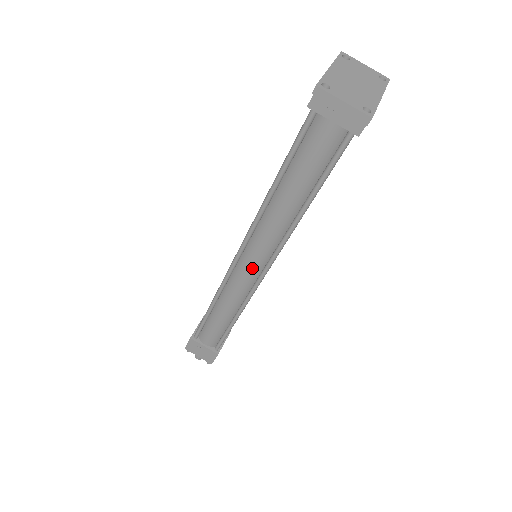
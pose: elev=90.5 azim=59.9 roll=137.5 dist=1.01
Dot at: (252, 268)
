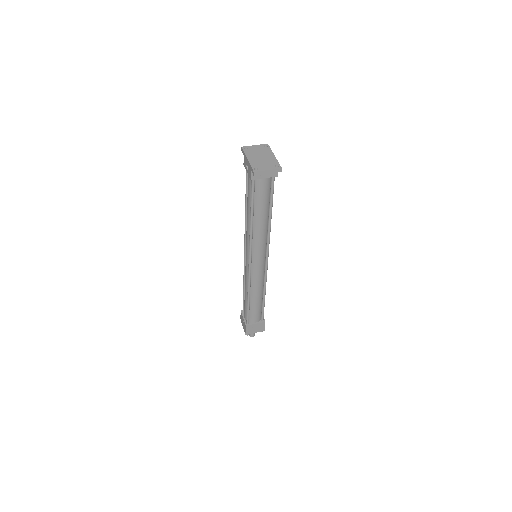
Dot at: (260, 262)
